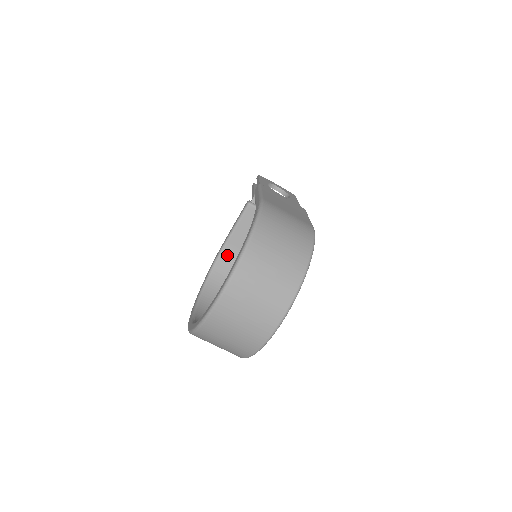
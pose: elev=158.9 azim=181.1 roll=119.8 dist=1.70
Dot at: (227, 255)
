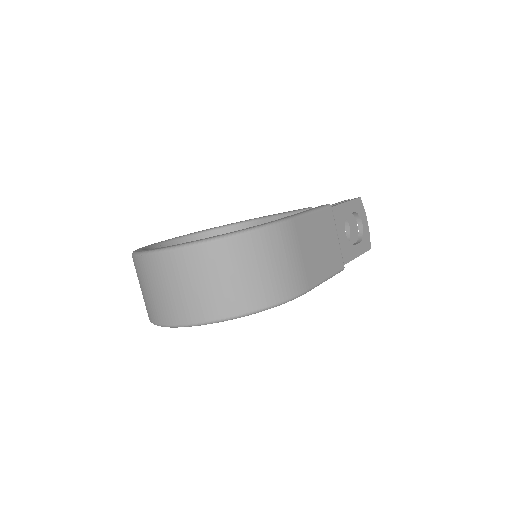
Dot at: occluded
